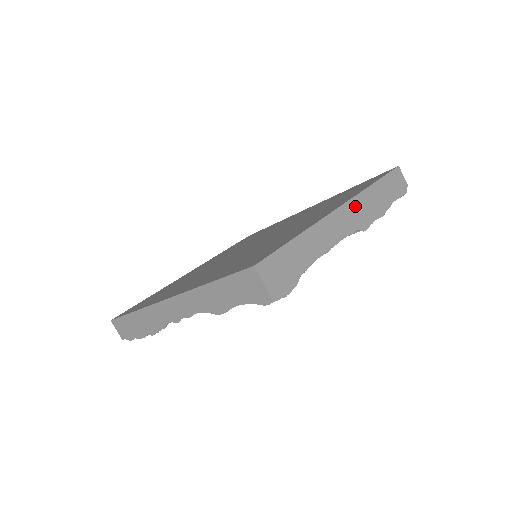
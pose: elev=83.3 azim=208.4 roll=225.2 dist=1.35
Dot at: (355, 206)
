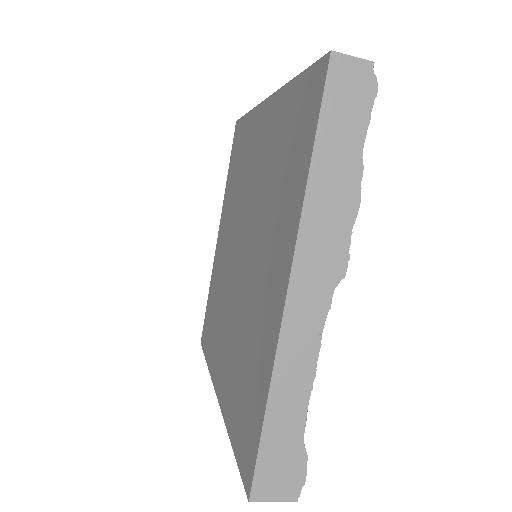
Dot at: (307, 259)
